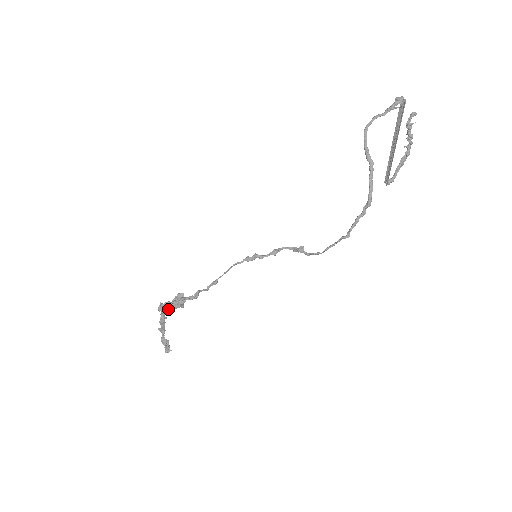
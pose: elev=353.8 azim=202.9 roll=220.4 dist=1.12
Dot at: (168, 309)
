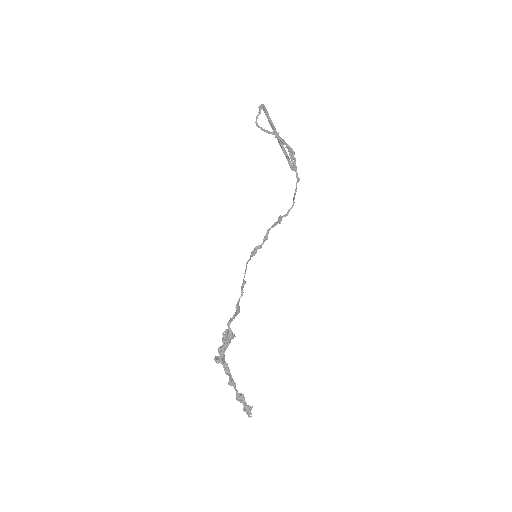
Dot at: (224, 355)
